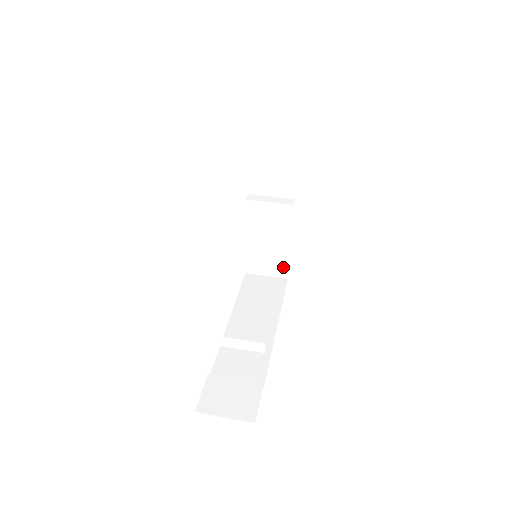
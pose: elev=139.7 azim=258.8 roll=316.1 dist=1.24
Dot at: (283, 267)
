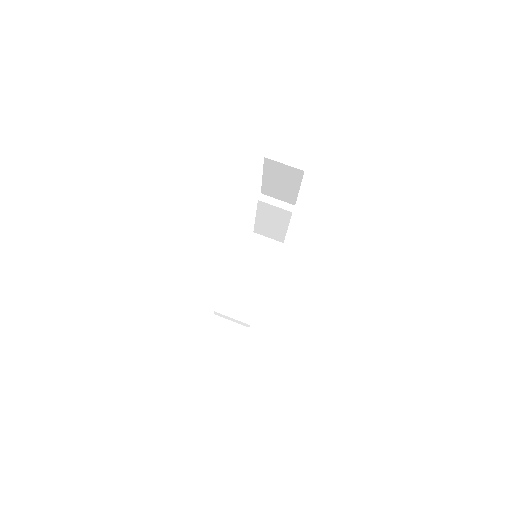
Dot at: (281, 237)
